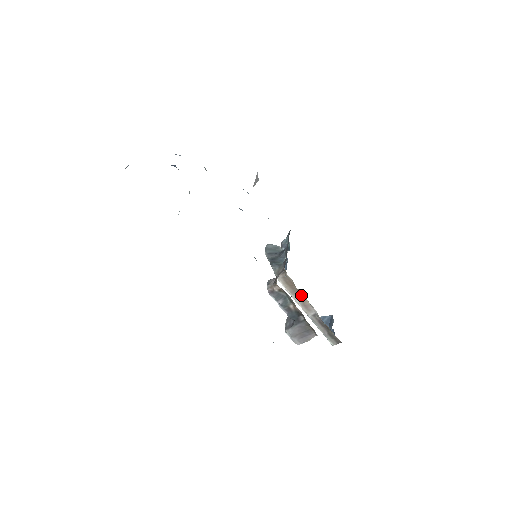
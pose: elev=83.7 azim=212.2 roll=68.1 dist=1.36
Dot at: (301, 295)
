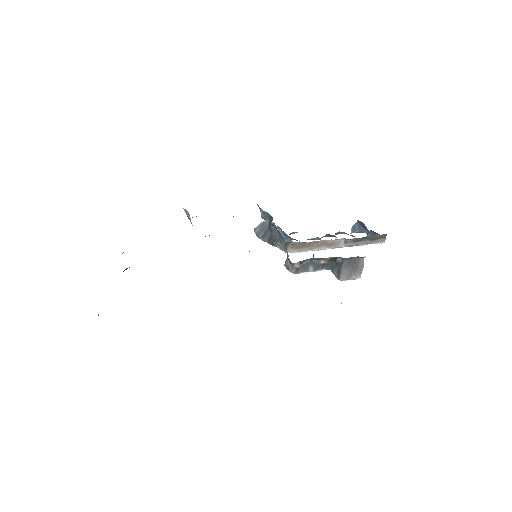
Dot at: (319, 242)
